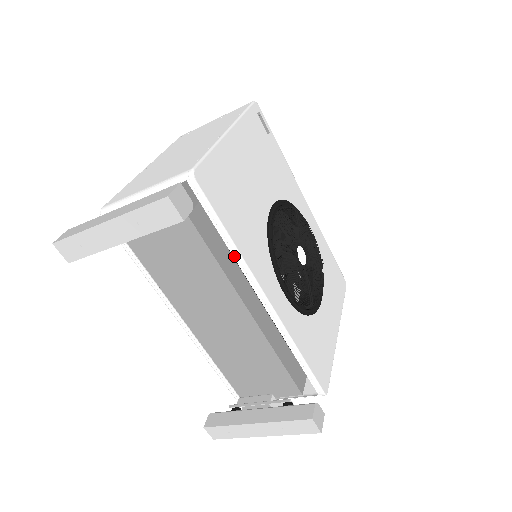
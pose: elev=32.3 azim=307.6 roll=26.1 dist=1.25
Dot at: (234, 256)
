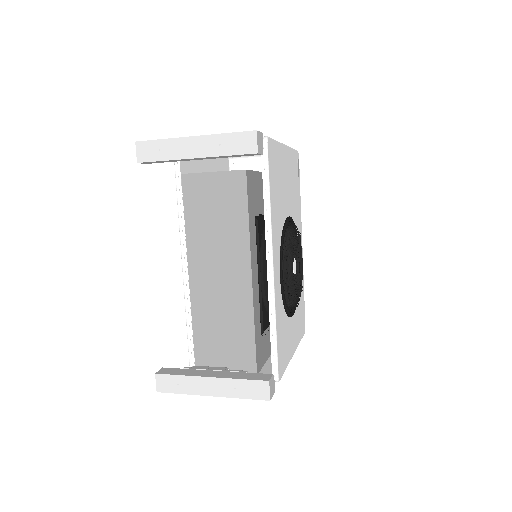
Dot at: (265, 214)
